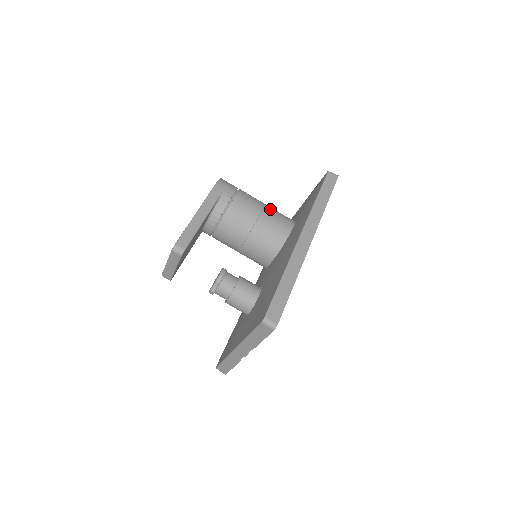
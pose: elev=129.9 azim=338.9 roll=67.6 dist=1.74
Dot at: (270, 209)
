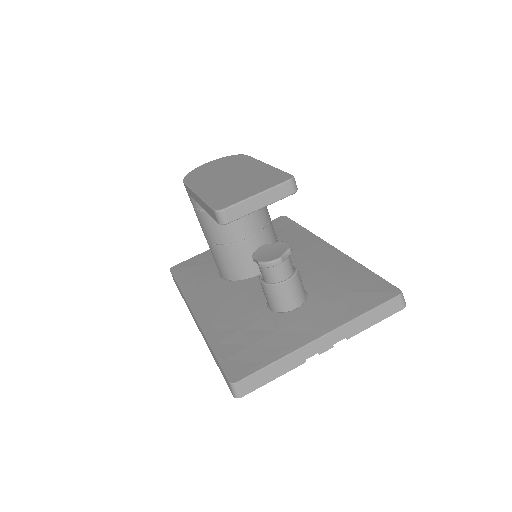
Dot at: occluded
